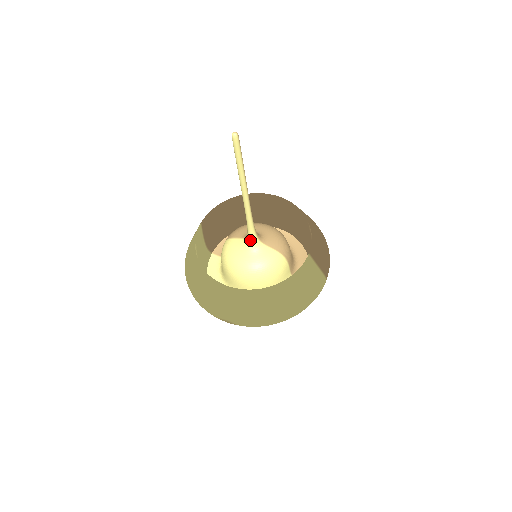
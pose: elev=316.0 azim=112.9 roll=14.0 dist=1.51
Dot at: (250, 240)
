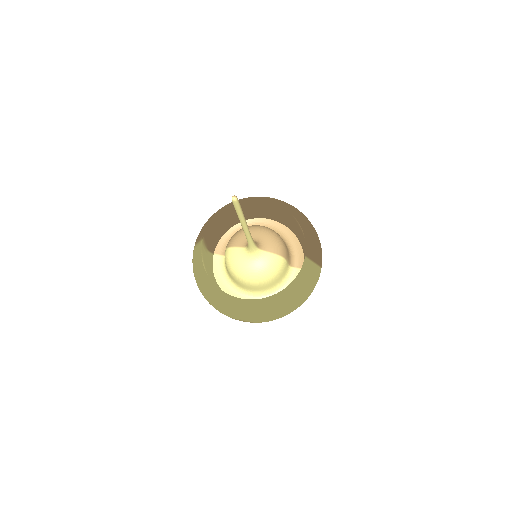
Dot at: (251, 251)
